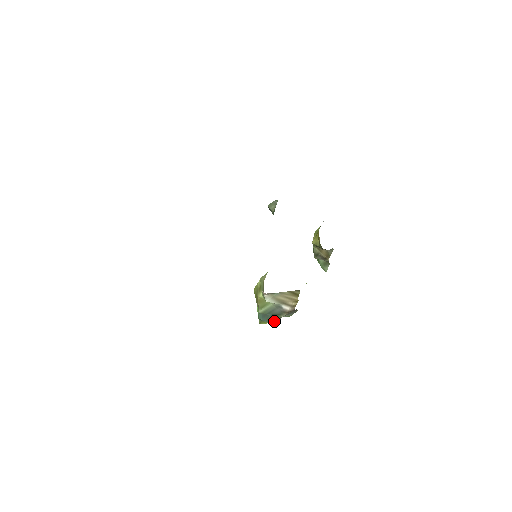
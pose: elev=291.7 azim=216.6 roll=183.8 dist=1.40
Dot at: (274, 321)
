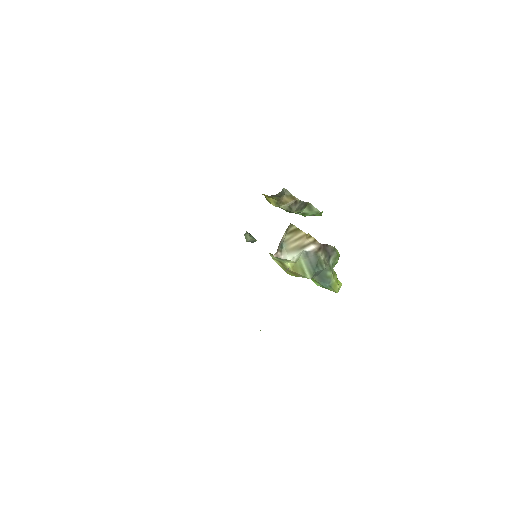
Dot at: (328, 270)
